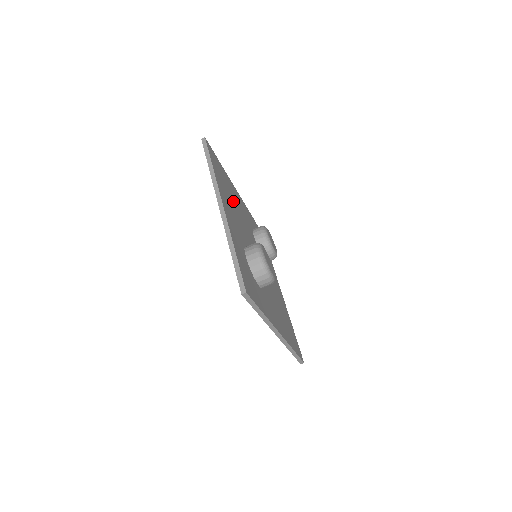
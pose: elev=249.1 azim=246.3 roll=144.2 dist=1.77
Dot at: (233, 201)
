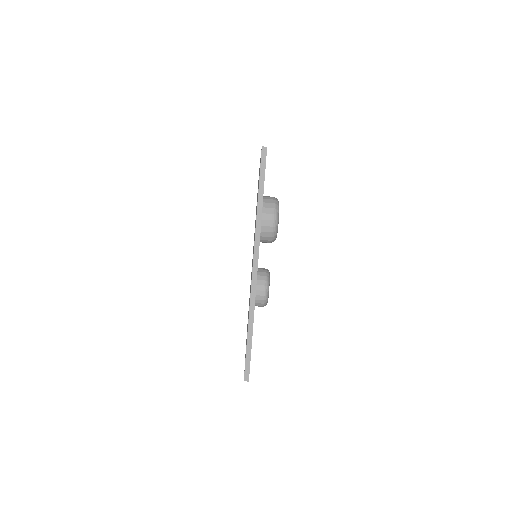
Dot at: occluded
